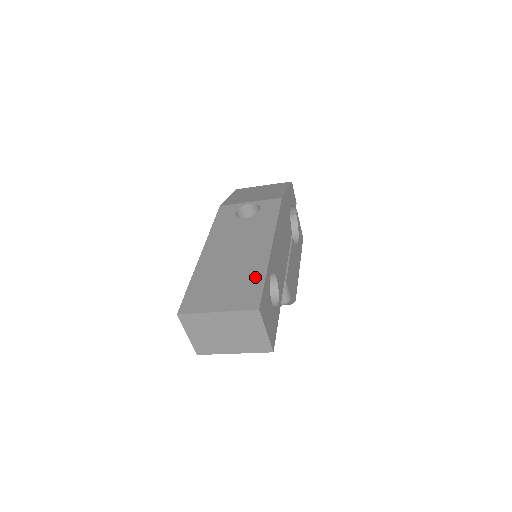
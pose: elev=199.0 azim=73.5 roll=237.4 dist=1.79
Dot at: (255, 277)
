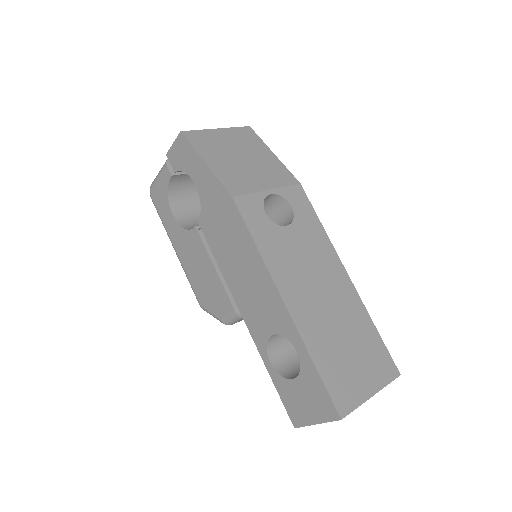
Dot at: (369, 331)
